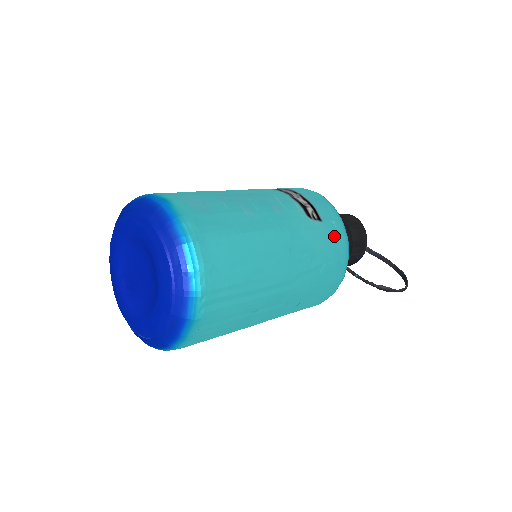
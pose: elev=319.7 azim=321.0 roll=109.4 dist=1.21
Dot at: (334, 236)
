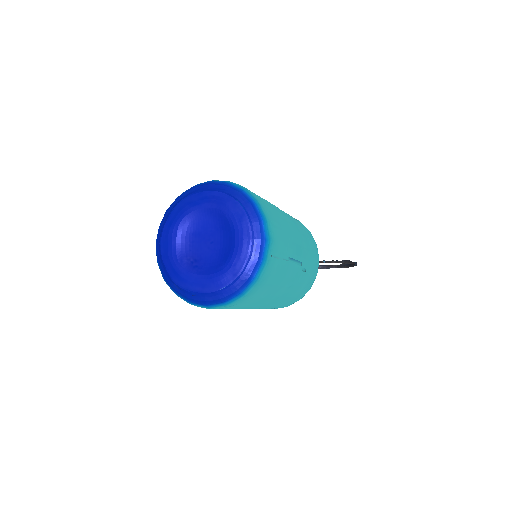
Dot at: (304, 226)
